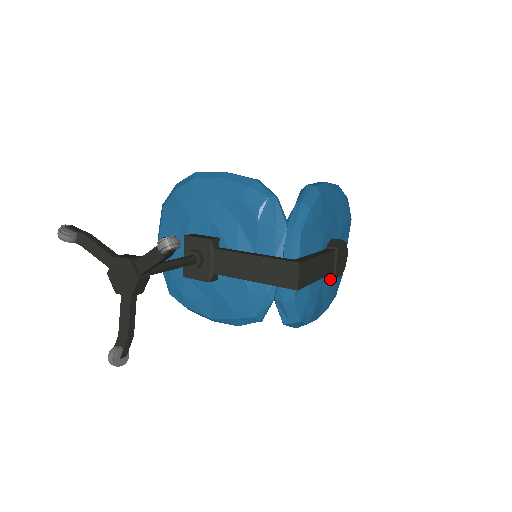
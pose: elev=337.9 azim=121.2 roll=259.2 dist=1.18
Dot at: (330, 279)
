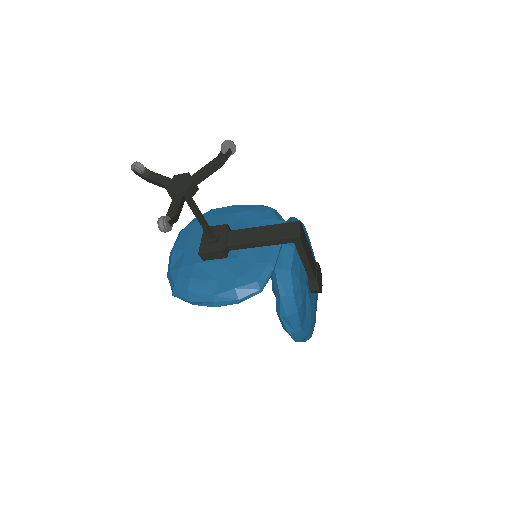
Dot at: (311, 297)
